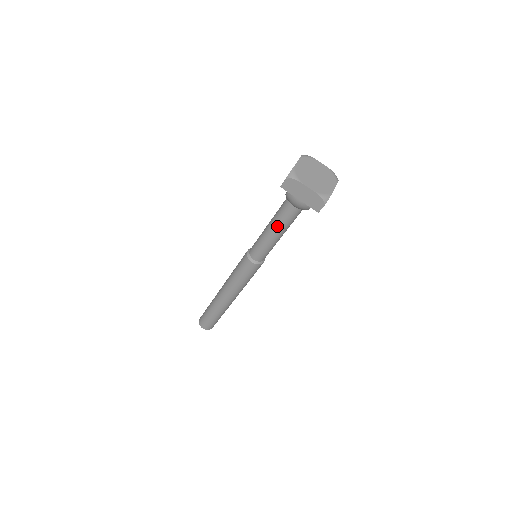
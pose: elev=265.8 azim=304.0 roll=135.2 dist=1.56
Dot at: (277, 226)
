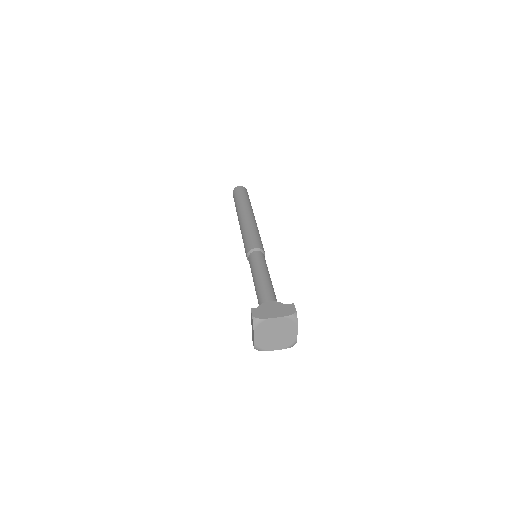
Dot at: (256, 289)
